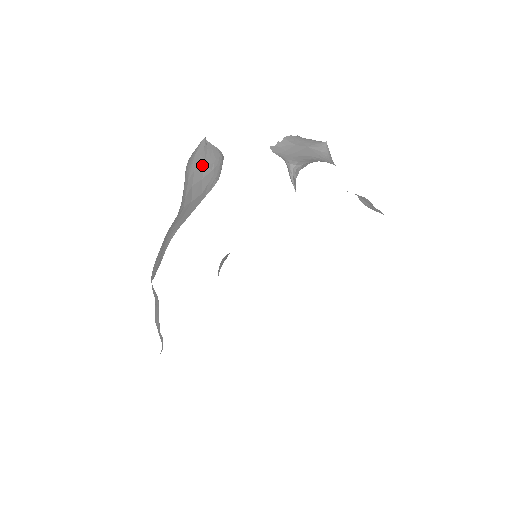
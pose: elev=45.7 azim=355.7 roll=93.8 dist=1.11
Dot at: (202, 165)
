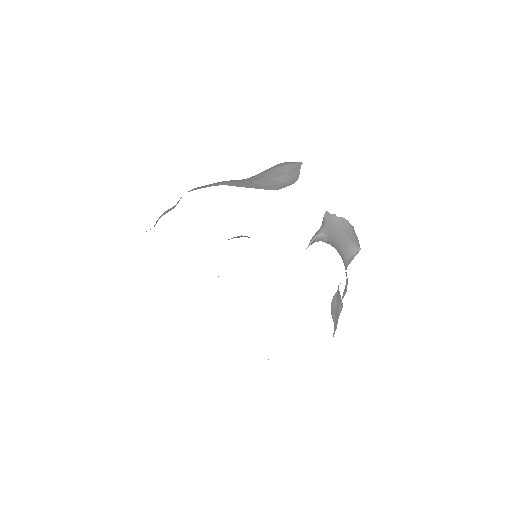
Dot at: (283, 173)
